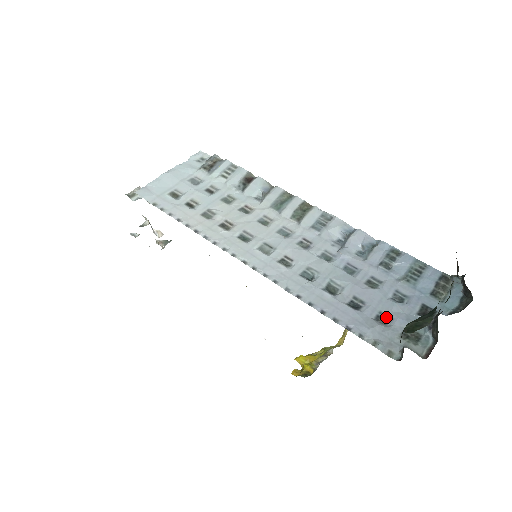
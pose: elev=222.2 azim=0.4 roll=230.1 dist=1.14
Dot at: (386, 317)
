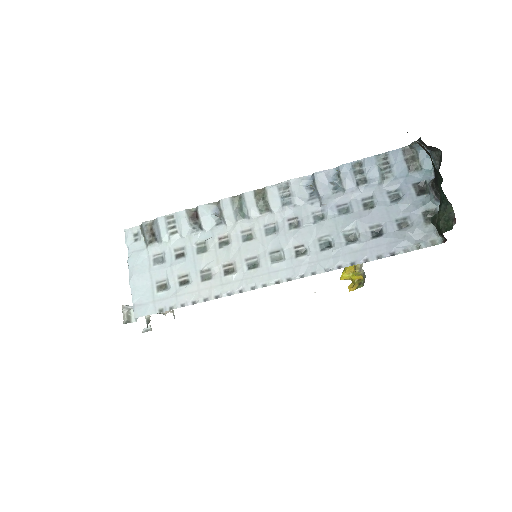
Dot at: (403, 220)
